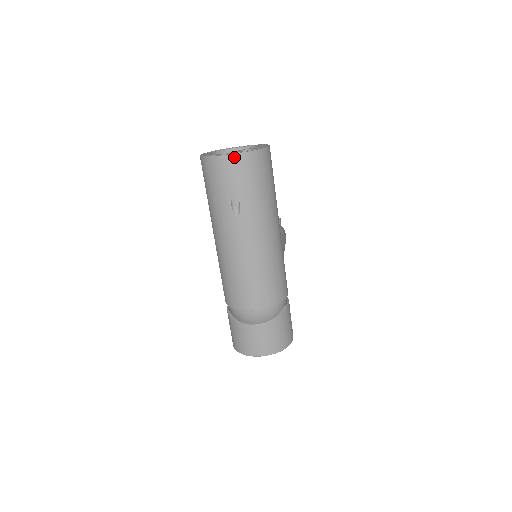
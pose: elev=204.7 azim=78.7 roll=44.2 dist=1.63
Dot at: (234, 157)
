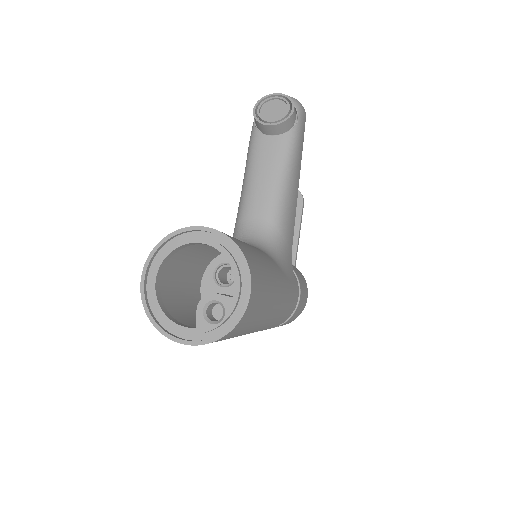
Dot at: (196, 345)
